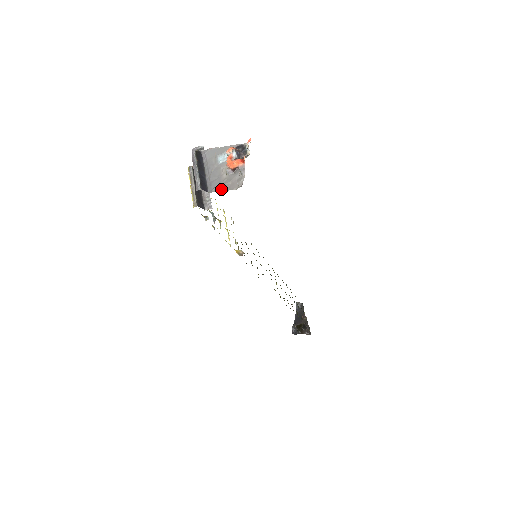
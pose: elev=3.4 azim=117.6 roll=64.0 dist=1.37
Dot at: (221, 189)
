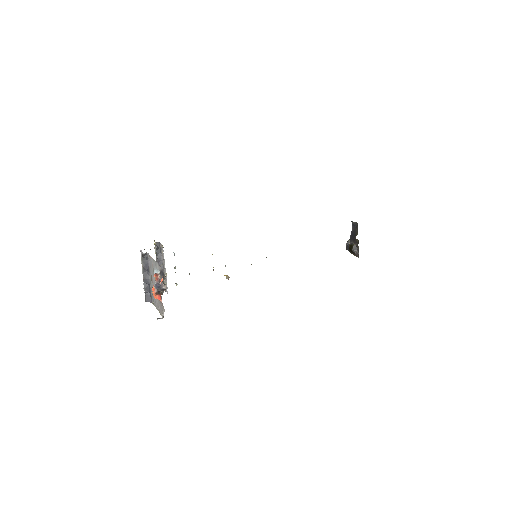
Dot at: (156, 307)
